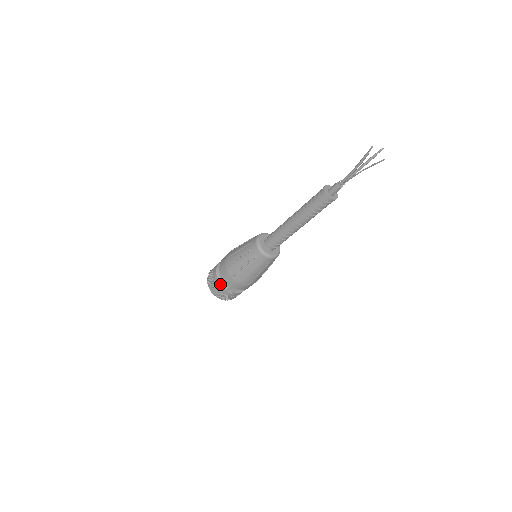
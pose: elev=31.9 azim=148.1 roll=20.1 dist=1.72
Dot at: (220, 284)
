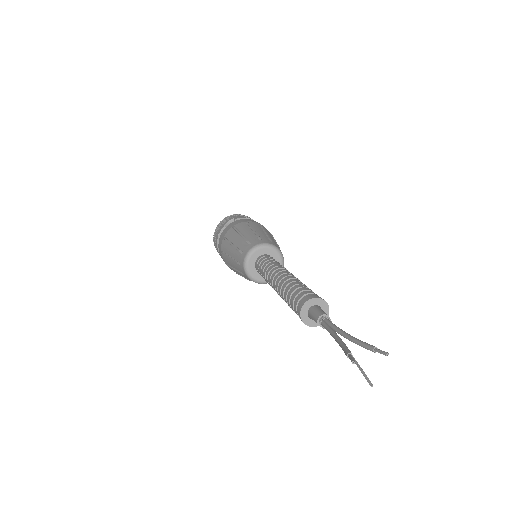
Dot at: occluded
